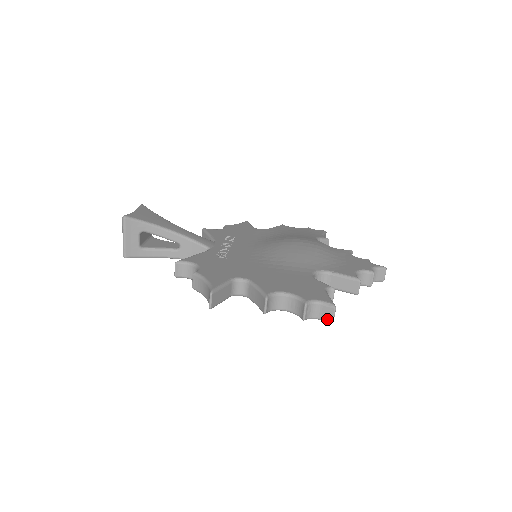
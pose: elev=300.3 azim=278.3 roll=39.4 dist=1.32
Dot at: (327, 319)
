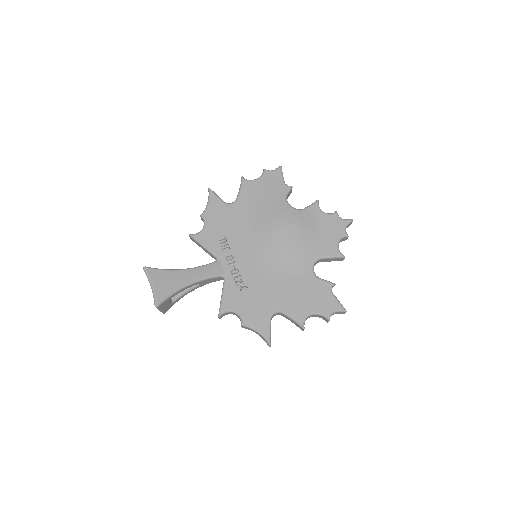
Dot at: occluded
